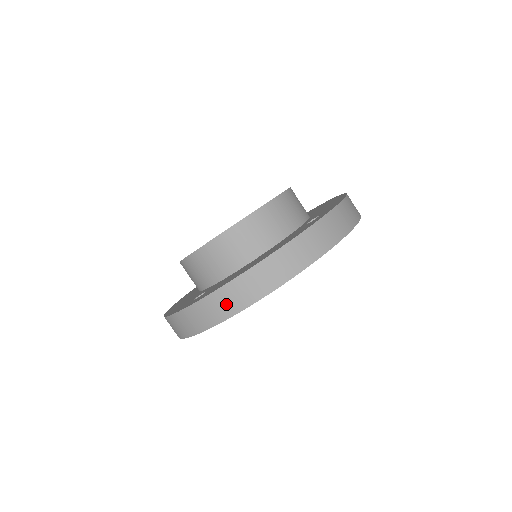
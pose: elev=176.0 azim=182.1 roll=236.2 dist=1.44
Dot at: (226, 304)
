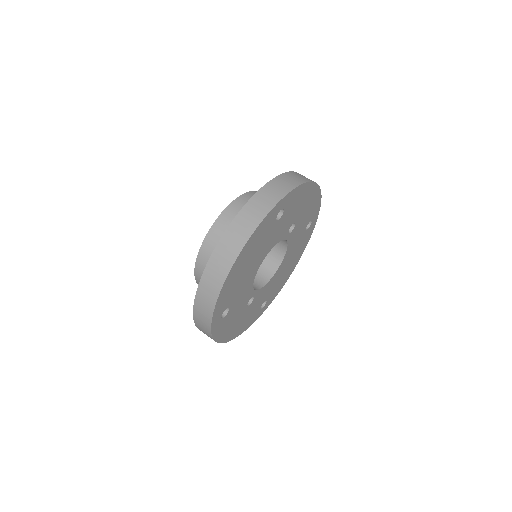
Dot at: (208, 294)
